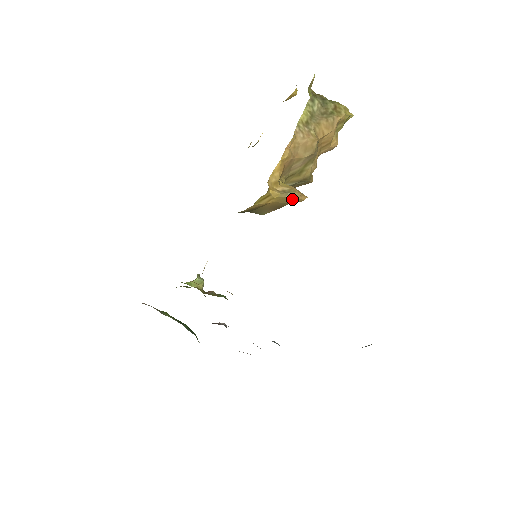
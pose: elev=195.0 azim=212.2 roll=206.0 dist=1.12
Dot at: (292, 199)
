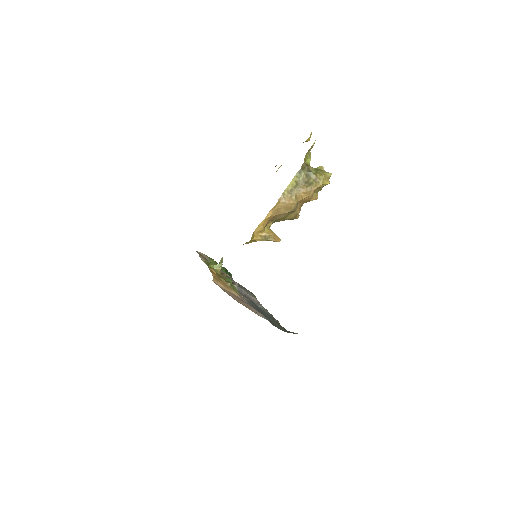
Dot at: occluded
